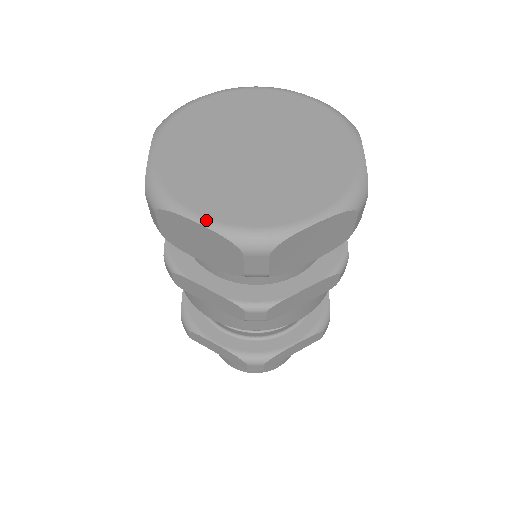
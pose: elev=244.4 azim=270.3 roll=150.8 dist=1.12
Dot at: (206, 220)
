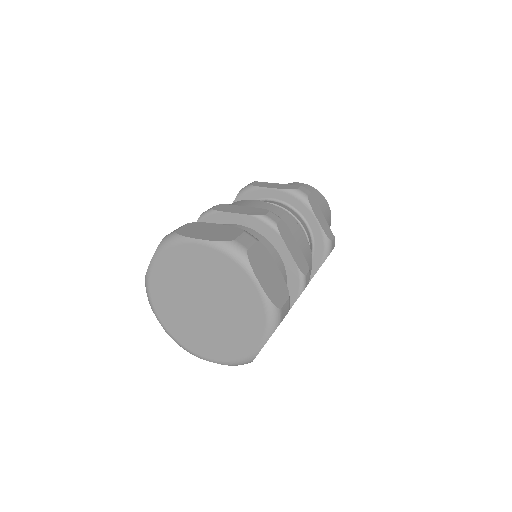
Dot at: (214, 361)
